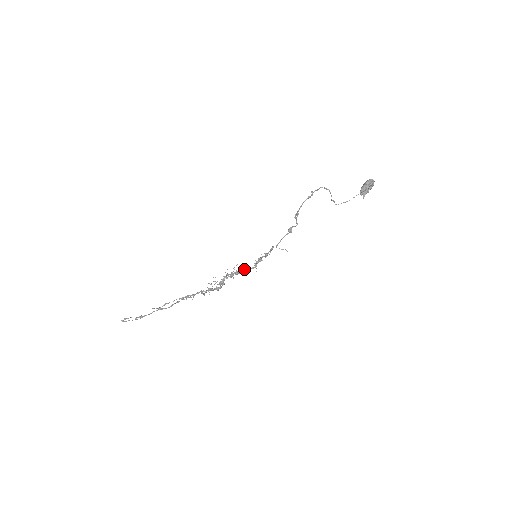
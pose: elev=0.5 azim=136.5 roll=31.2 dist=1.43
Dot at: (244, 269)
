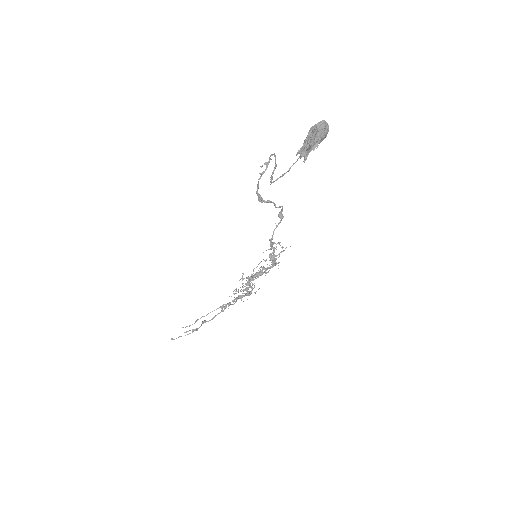
Dot at: (262, 269)
